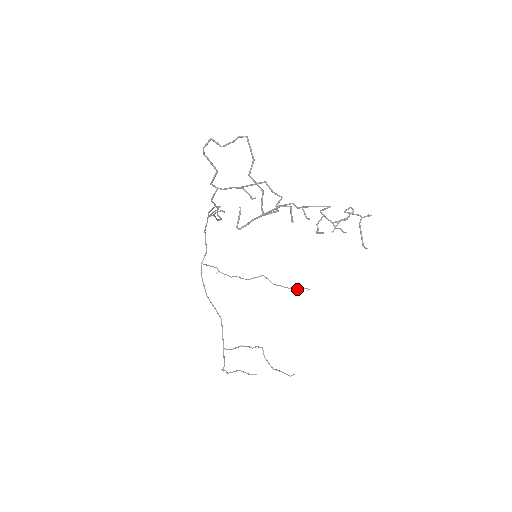
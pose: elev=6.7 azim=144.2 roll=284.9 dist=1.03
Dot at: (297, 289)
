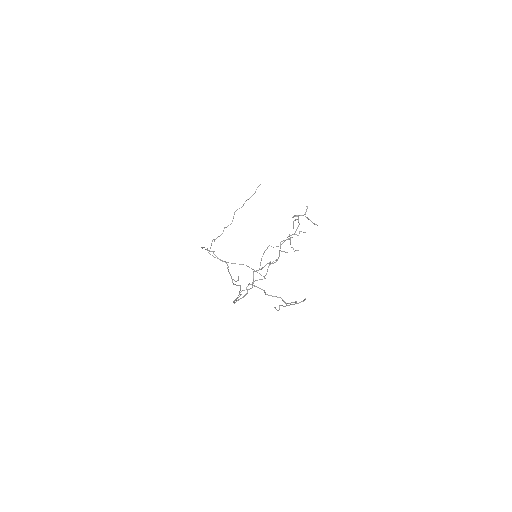
Dot at: occluded
